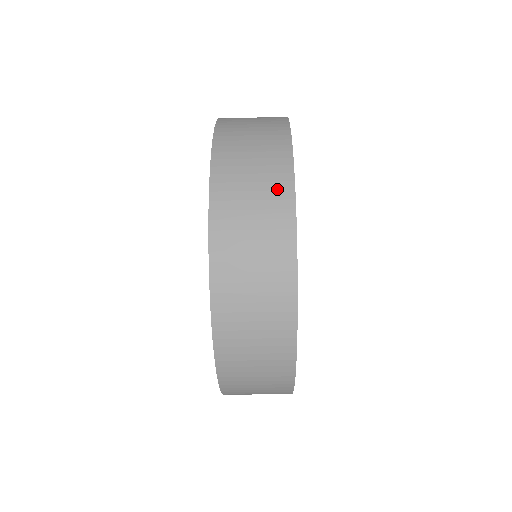
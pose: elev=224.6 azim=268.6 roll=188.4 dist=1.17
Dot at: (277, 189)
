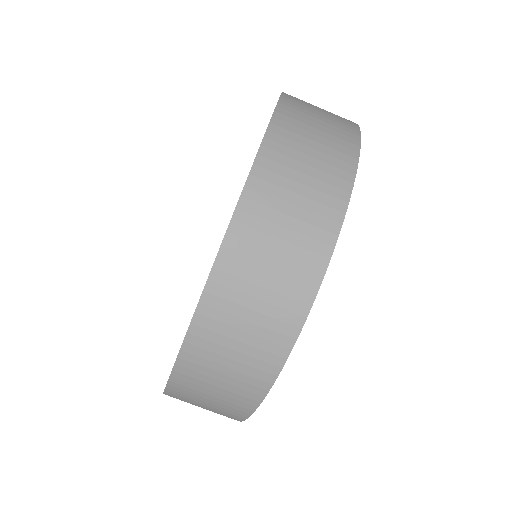
Dot at: (335, 175)
